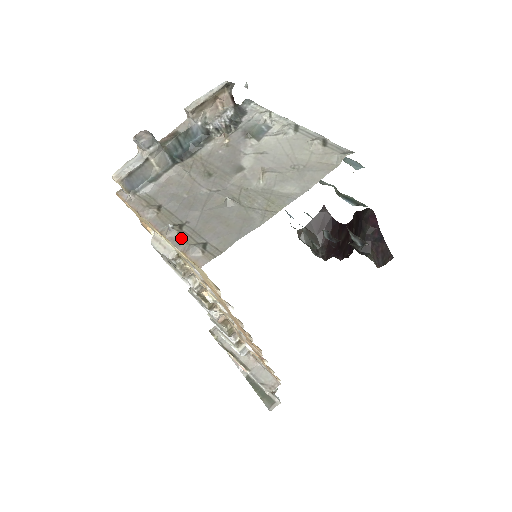
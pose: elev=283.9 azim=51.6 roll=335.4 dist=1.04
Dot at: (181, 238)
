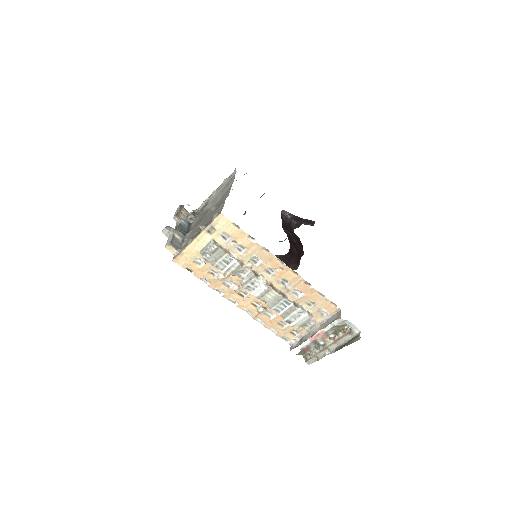
Dot at: (207, 225)
